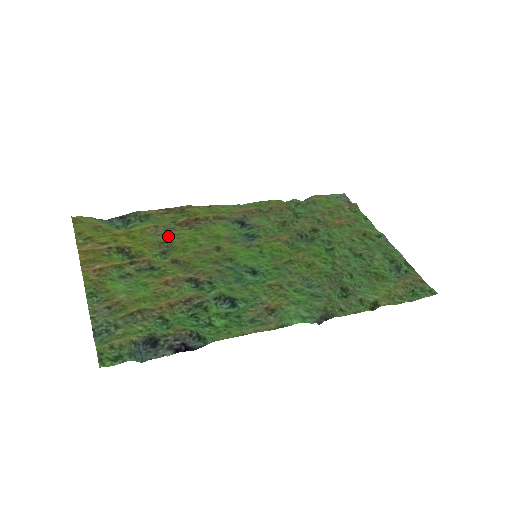
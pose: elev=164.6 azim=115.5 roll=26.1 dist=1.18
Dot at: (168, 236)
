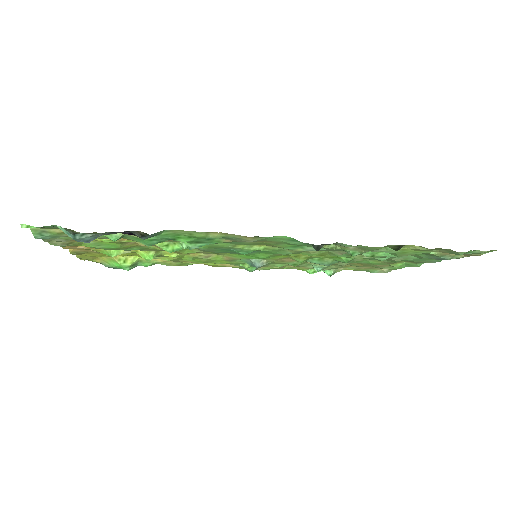
Dot at: occluded
